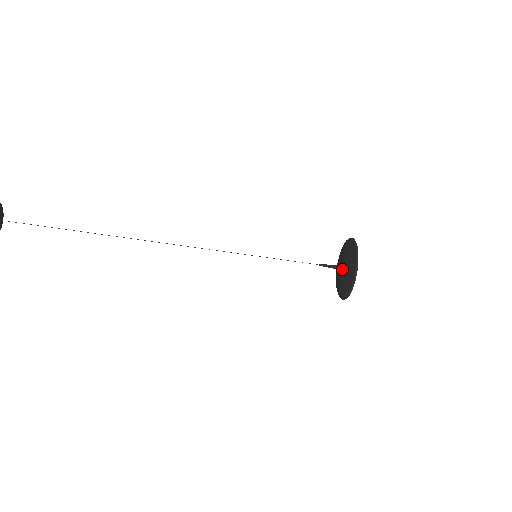
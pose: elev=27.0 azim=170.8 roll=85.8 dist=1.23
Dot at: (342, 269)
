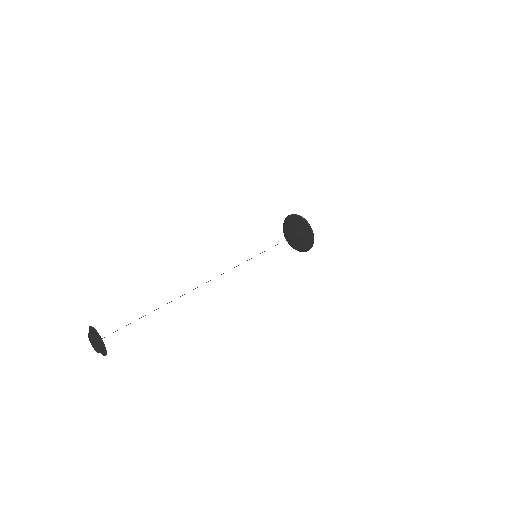
Dot at: (297, 234)
